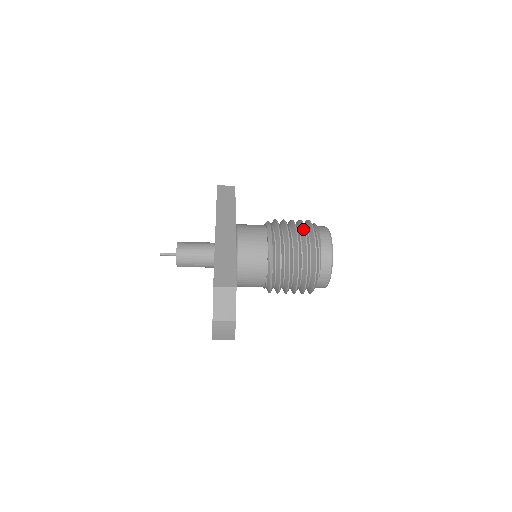
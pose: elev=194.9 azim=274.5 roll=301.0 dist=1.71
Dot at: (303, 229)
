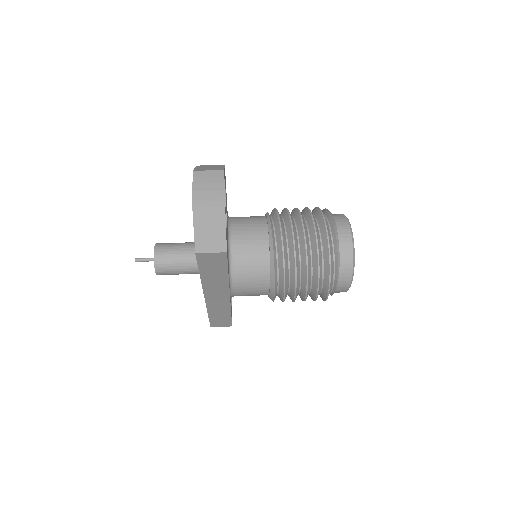
Dot at: (315, 297)
